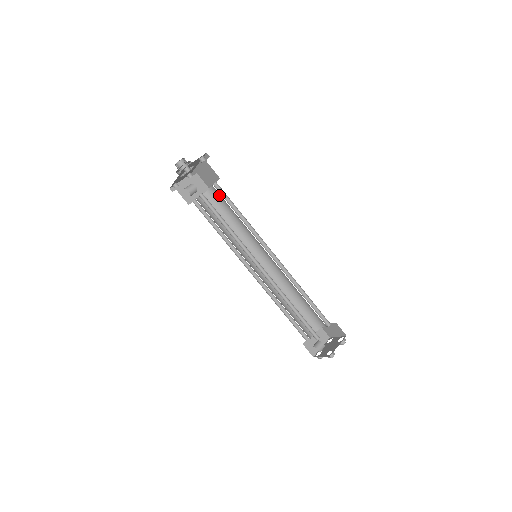
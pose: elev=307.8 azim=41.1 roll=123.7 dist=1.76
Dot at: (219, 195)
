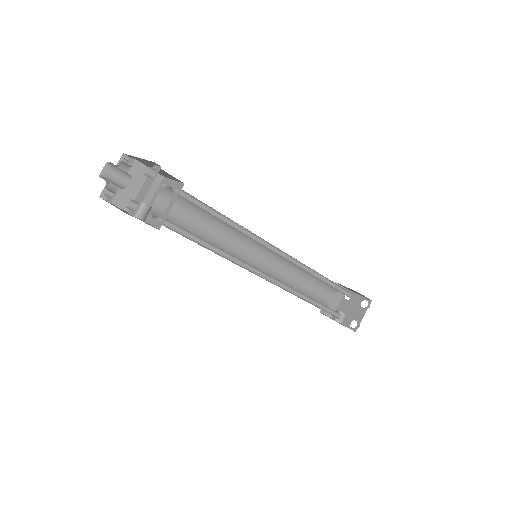
Dot at: occluded
